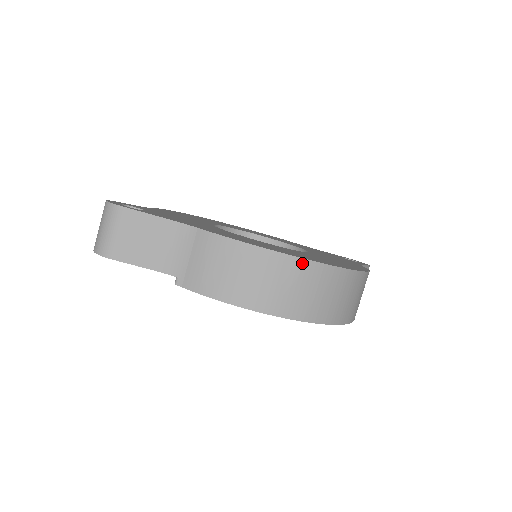
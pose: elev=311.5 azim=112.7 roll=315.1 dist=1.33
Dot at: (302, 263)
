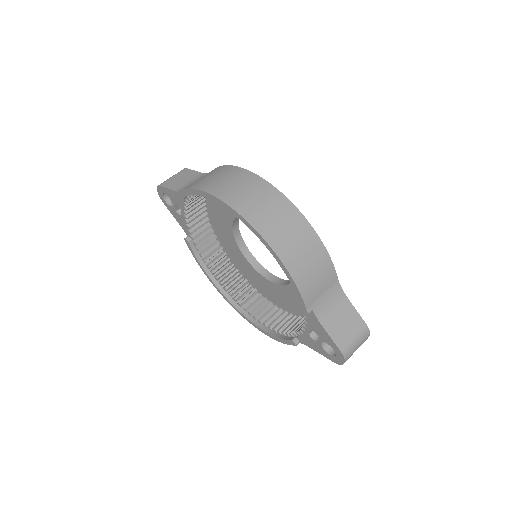
Dot at: (251, 175)
